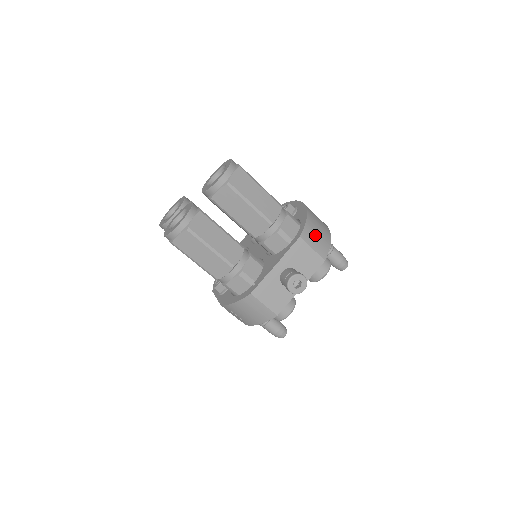
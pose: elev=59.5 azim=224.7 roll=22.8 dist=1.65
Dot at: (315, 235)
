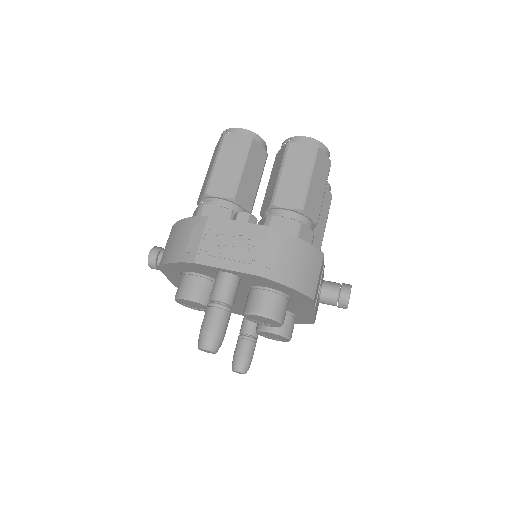
Dot at: occluded
